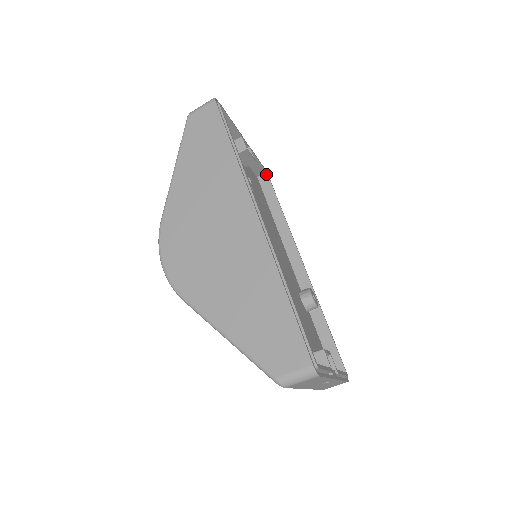
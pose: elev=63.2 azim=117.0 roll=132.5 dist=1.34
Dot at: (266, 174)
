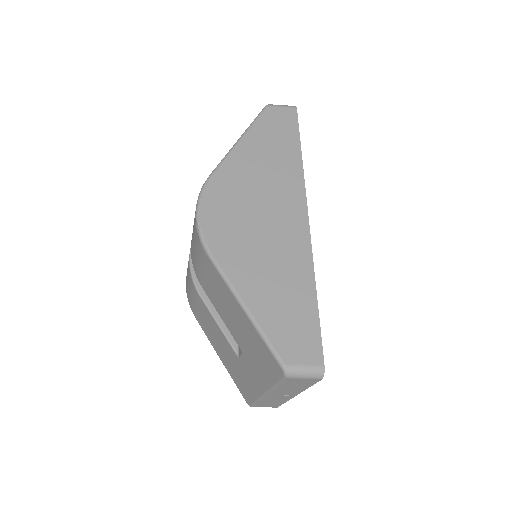
Dot at: occluded
